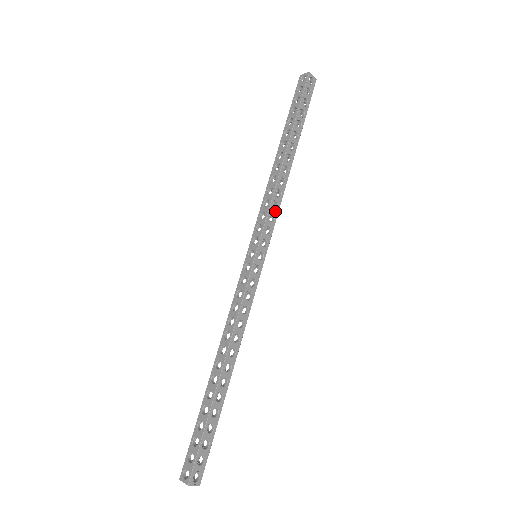
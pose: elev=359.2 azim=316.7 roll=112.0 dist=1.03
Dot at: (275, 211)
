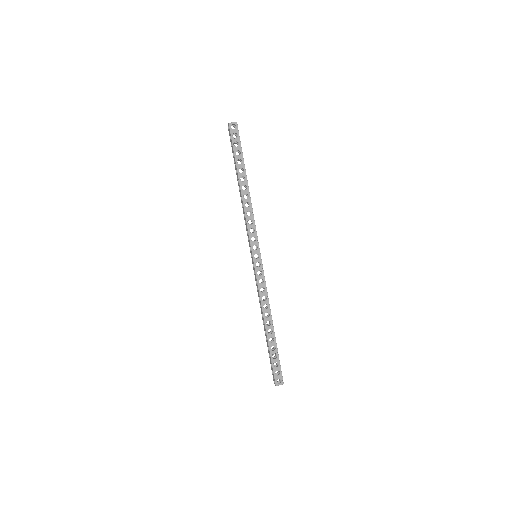
Dot at: (252, 225)
